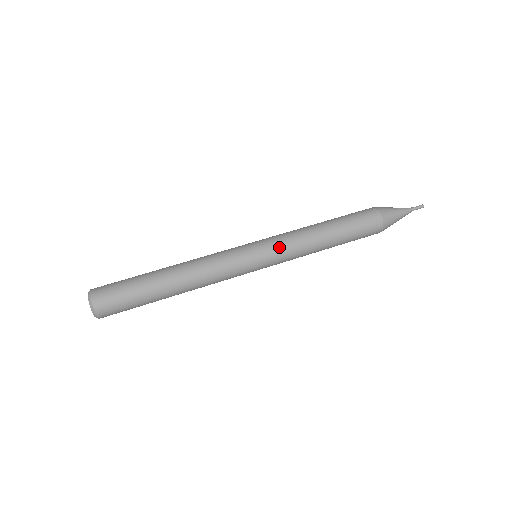
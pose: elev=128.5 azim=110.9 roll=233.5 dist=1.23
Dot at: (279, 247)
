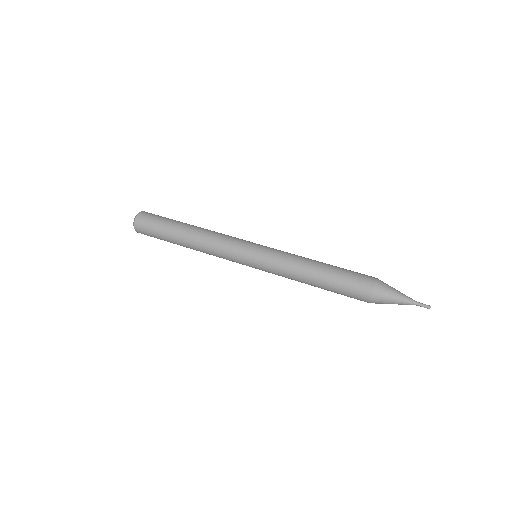
Dot at: (269, 265)
